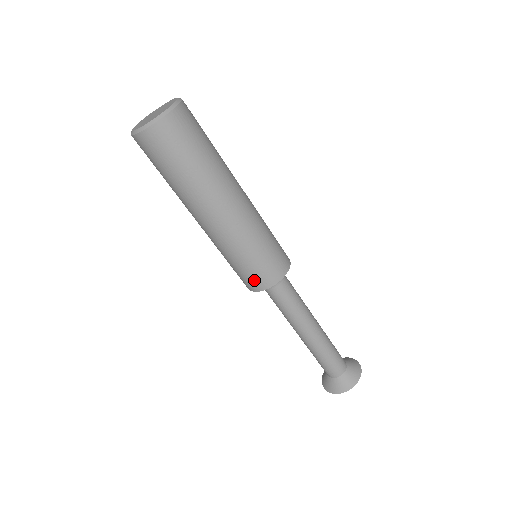
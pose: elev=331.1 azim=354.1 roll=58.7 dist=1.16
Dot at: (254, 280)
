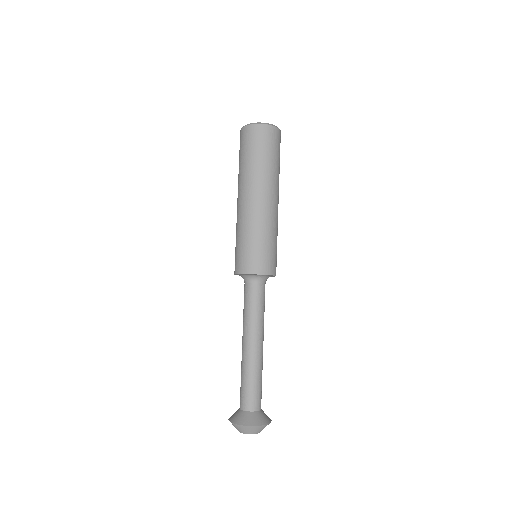
Dot at: (245, 261)
